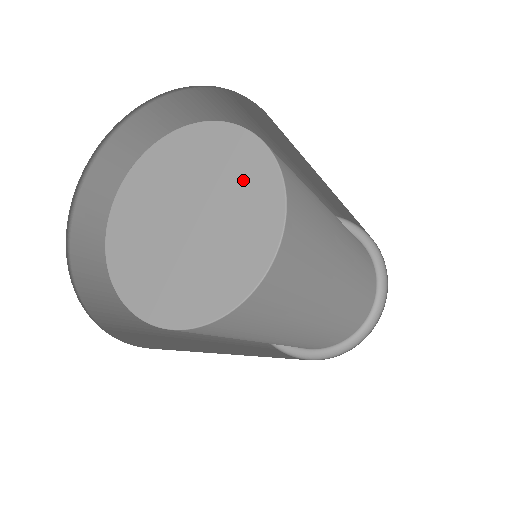
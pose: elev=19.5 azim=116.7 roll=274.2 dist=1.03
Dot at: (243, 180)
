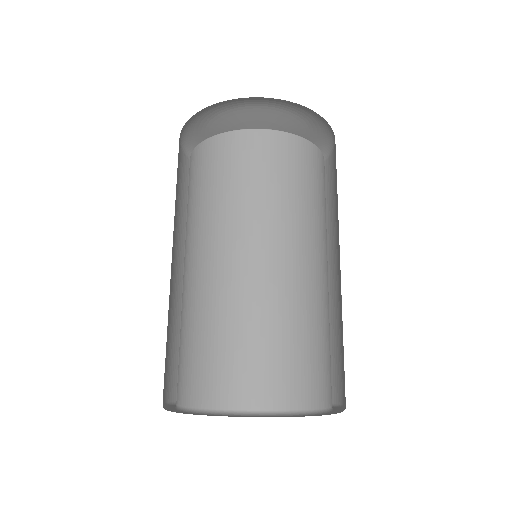
Dot at: occluded
